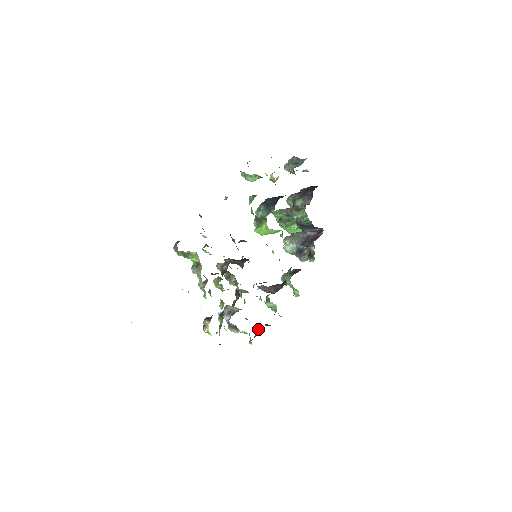
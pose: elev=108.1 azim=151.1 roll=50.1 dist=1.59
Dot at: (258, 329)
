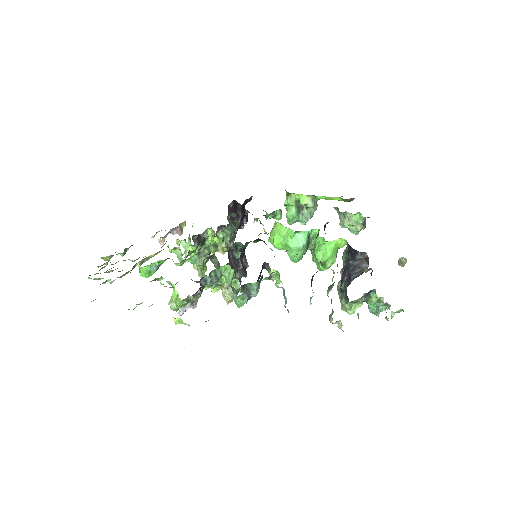
Dot at: occluded
